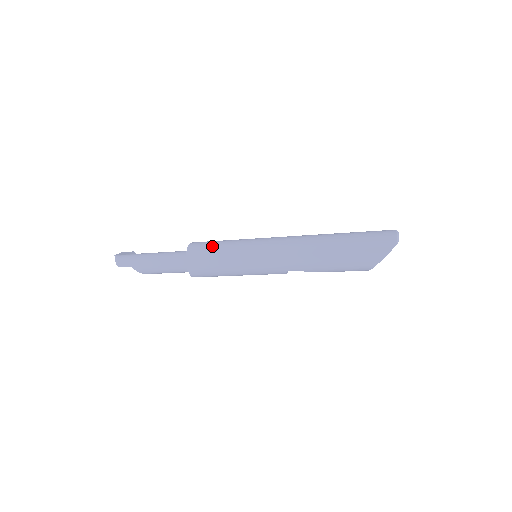
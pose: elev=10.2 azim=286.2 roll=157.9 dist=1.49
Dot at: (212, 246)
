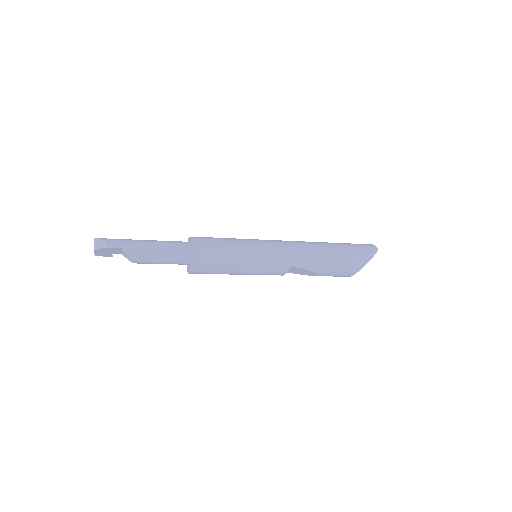
Dot at: (218, 238)
